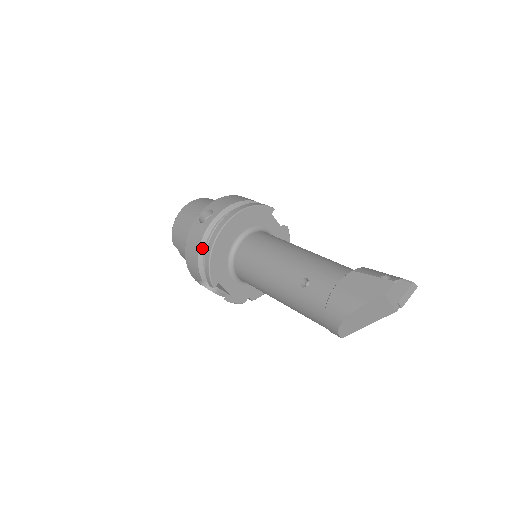
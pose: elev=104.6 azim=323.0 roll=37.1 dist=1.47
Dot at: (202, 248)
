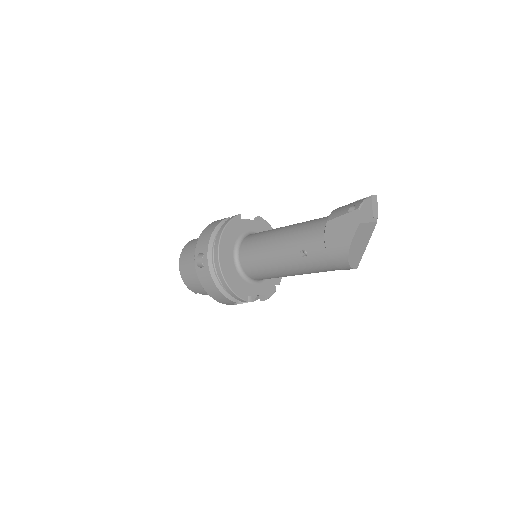
Dot at: (217, 284)
